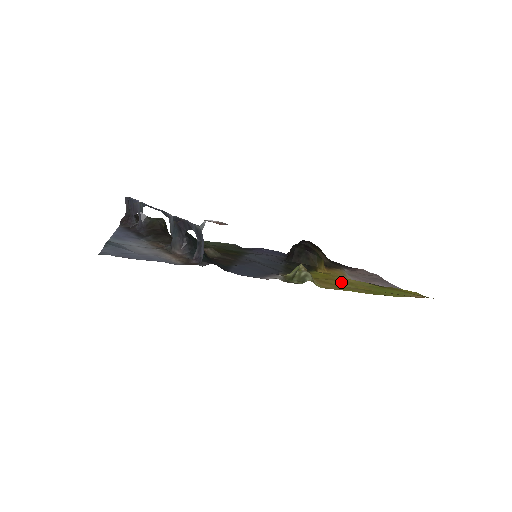
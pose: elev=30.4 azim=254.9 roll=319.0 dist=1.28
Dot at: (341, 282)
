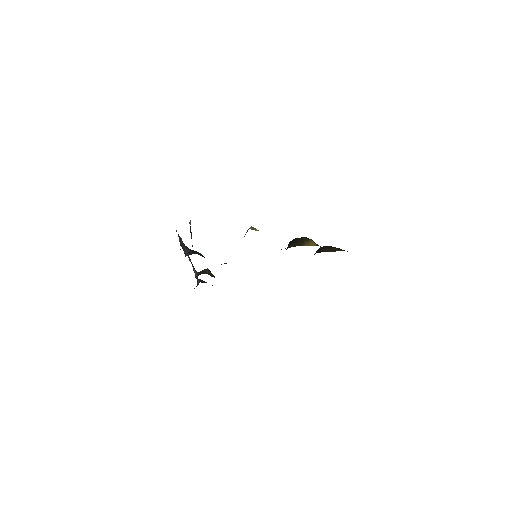
Dot at: occluded
